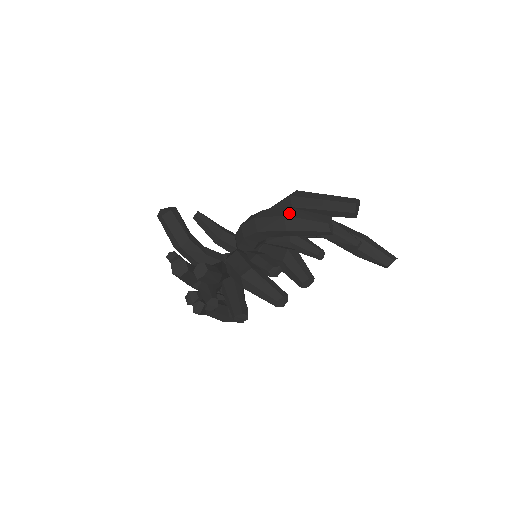
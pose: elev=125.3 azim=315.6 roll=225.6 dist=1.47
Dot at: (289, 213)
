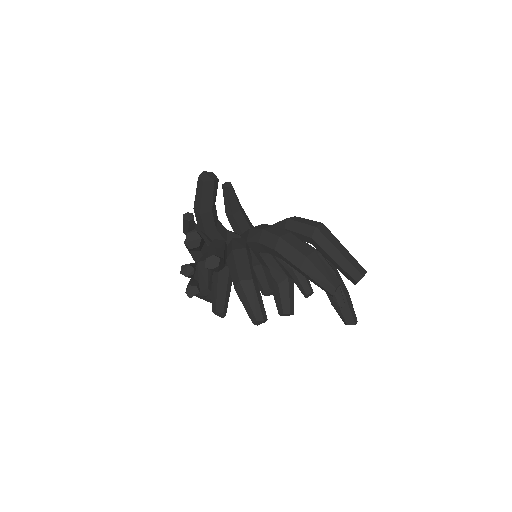
Dot at: (311, 257)
